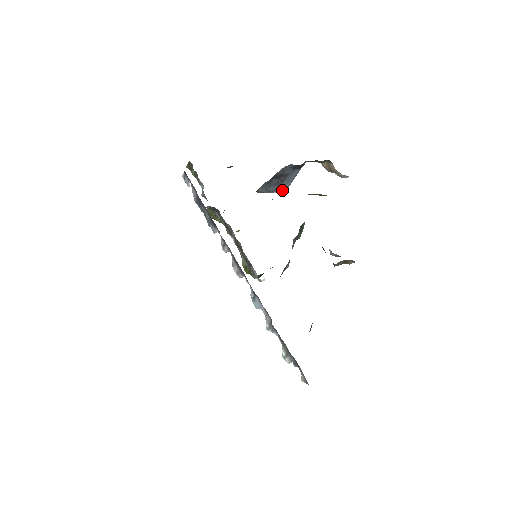
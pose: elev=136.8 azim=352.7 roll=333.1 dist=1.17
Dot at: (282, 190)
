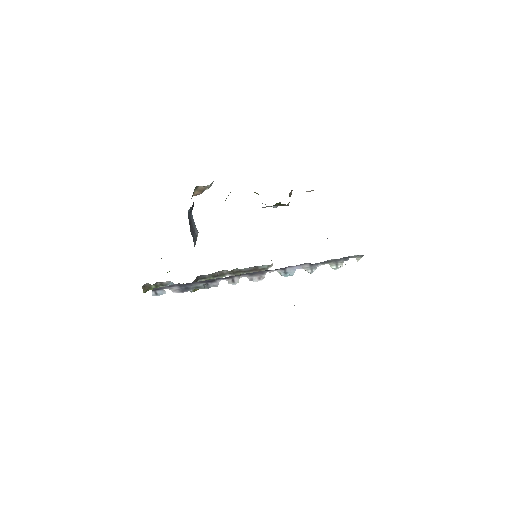
Dot at: (197, 233)
